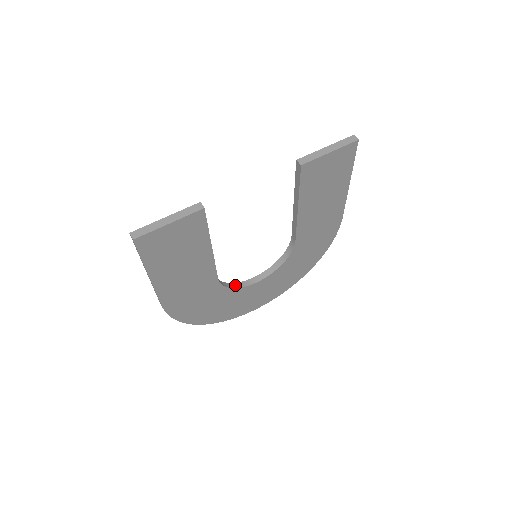
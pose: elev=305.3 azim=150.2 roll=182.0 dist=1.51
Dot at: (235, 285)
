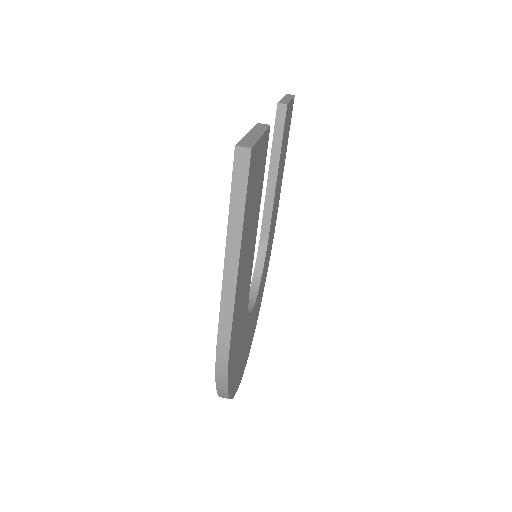
Dot at: occluded
